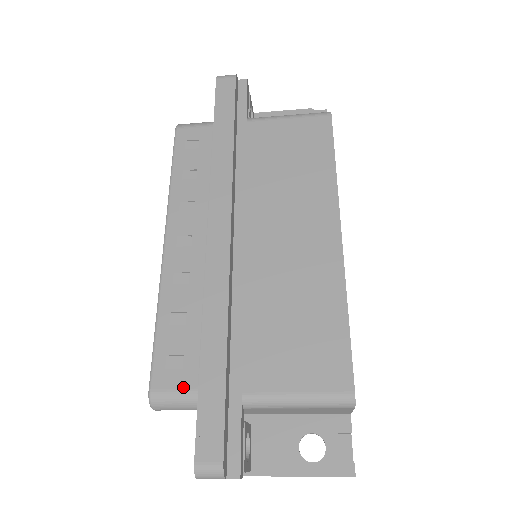
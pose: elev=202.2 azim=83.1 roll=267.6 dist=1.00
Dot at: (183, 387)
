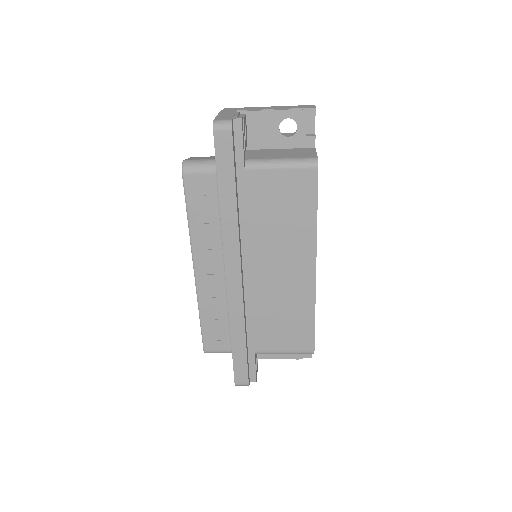
Dot at: (222, 349)
